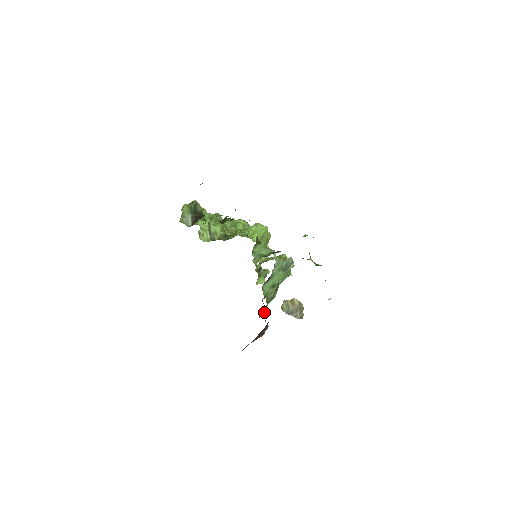
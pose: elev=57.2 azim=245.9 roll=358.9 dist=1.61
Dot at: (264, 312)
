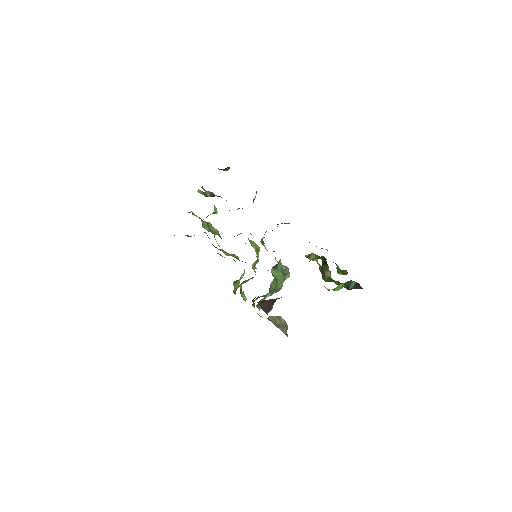
Dot at: occluded
